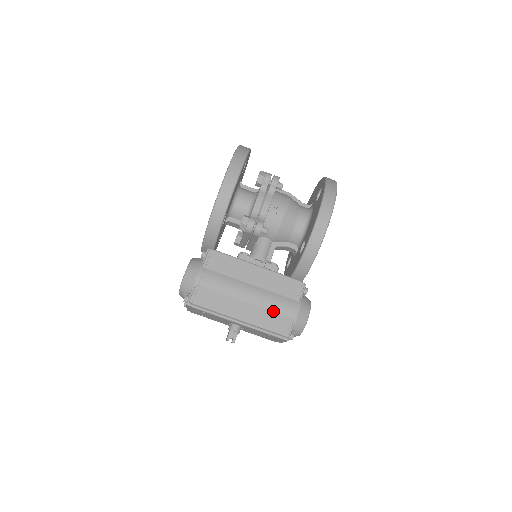
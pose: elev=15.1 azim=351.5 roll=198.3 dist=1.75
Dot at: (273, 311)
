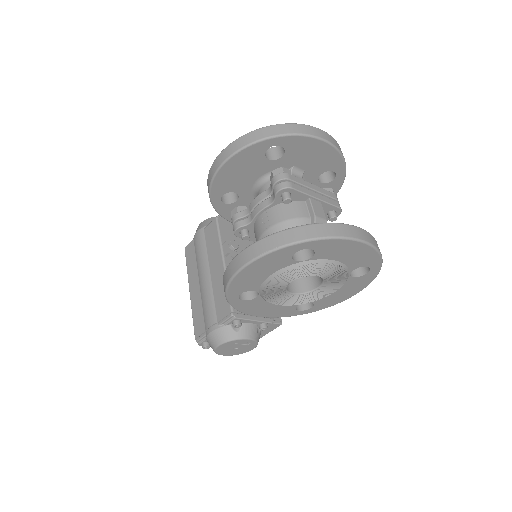
Dot at: (203, 311)
